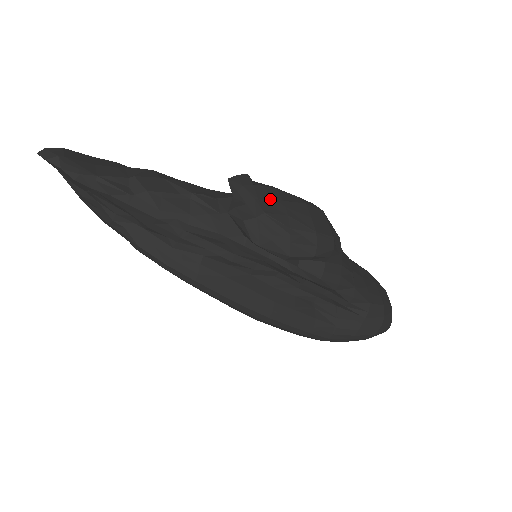
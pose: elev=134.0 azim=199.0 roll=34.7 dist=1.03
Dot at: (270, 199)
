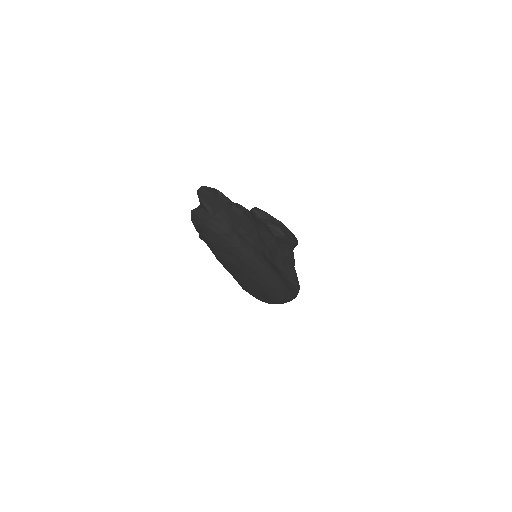
Dot at: occluded
